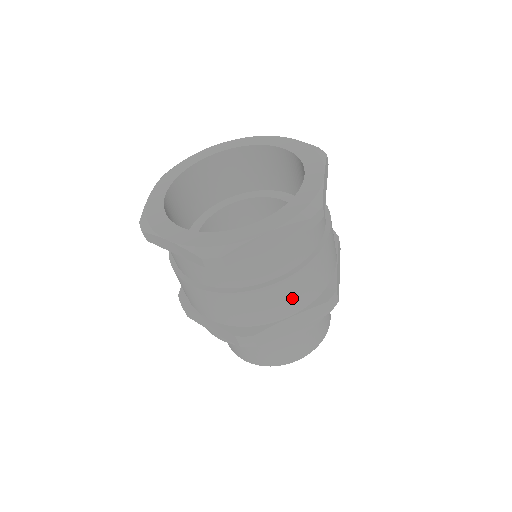
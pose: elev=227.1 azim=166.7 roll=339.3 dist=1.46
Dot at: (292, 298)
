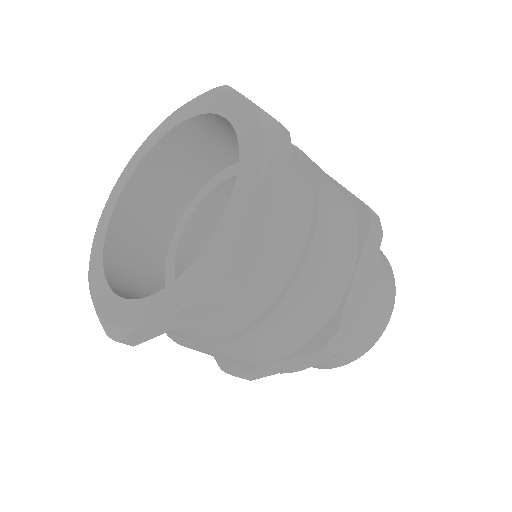
Dot at: (261, 351)
